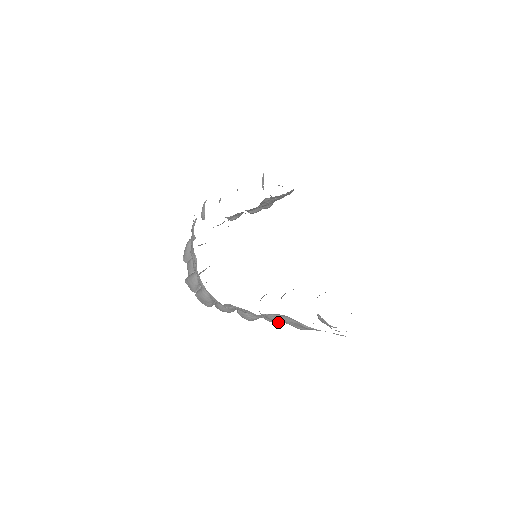
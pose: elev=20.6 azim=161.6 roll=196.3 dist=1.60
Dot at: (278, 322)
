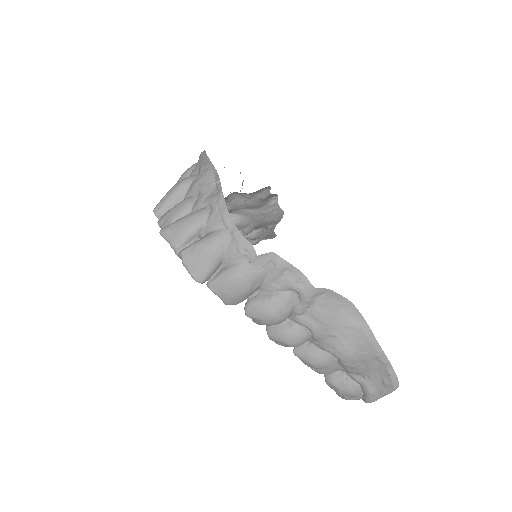
Dot at: (317, 331)
